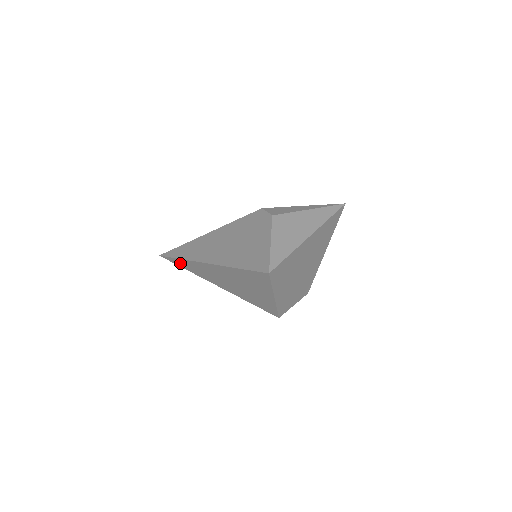
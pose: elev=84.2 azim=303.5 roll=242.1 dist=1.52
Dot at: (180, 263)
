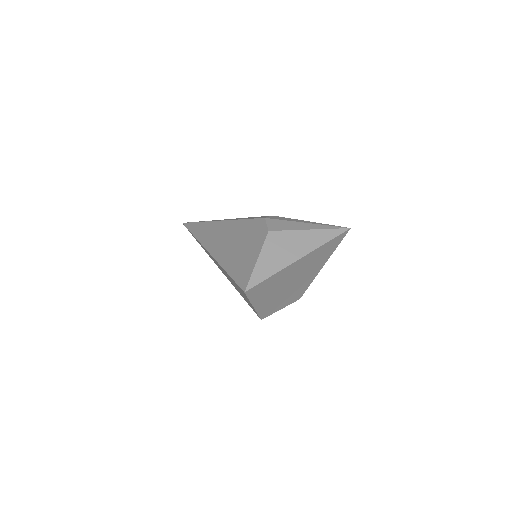
Dot at: (195, 238)
